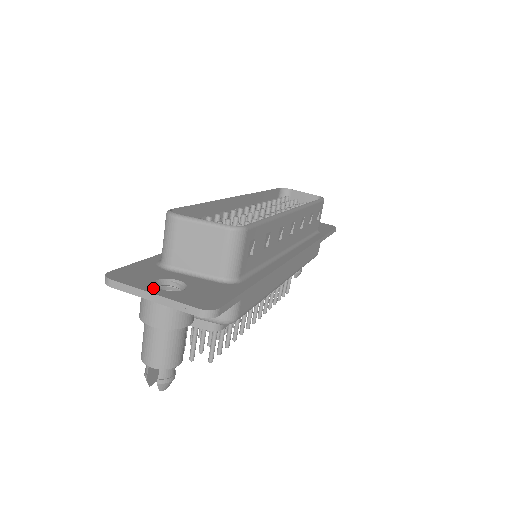
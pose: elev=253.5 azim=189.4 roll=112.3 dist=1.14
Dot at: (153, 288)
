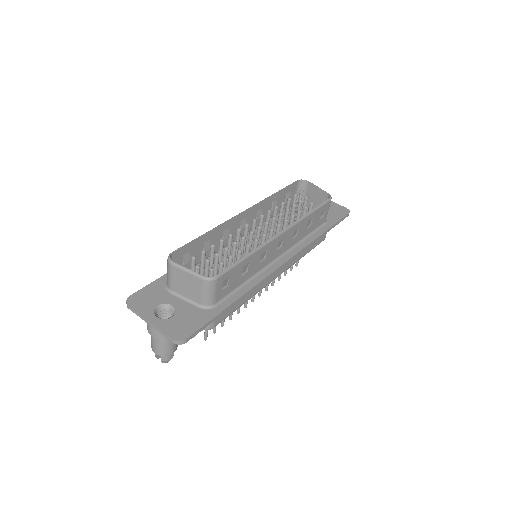
Dot at: (152, 316)
